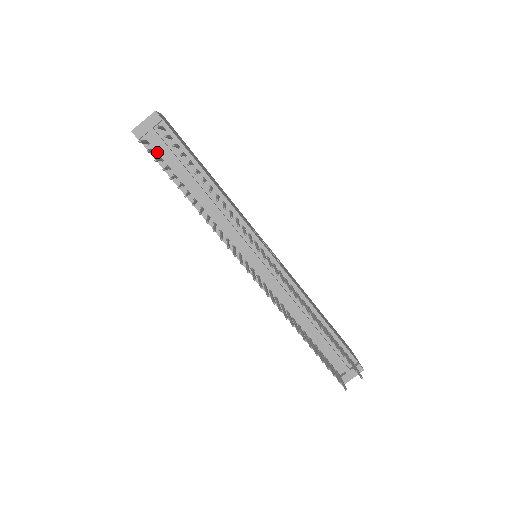
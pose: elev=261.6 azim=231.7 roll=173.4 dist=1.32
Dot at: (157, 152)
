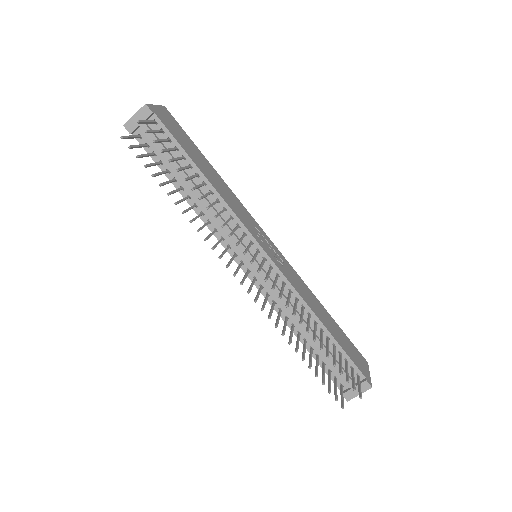
Dot at: (150, 146)
